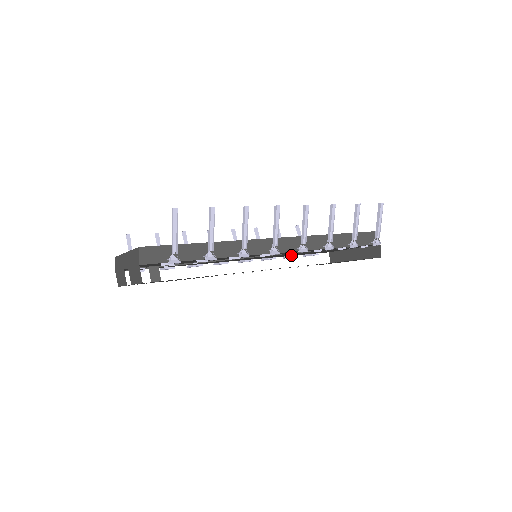
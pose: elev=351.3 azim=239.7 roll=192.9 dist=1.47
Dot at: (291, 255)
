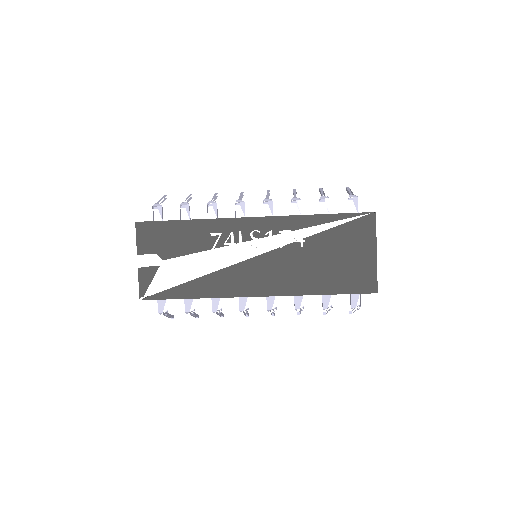
Dot at: occluded
